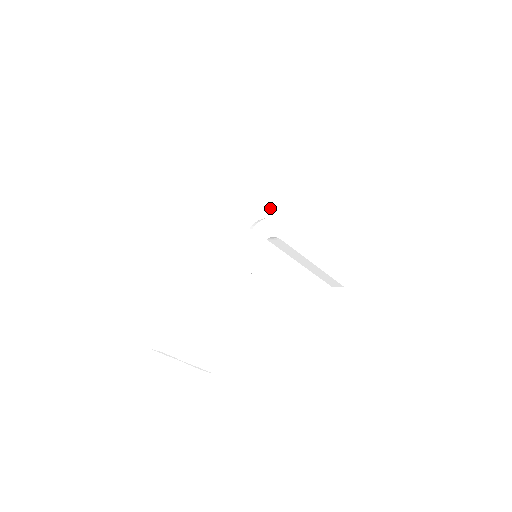
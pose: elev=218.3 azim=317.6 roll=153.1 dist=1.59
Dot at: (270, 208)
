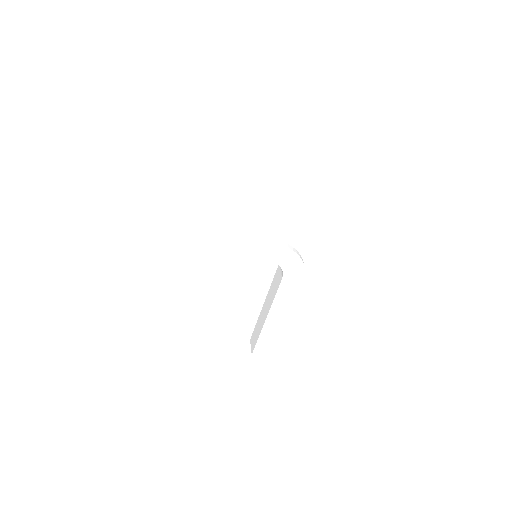
Dot at: (315, 259)
